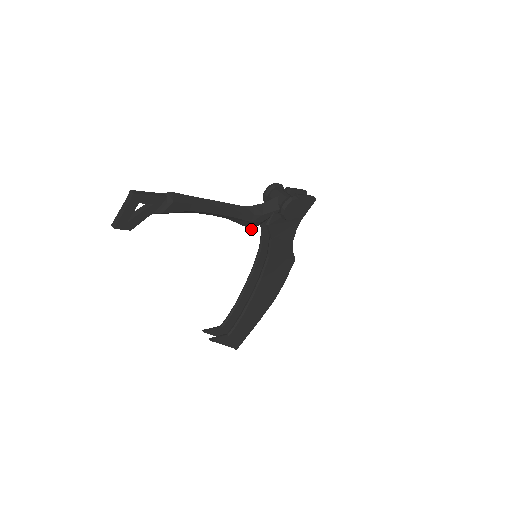
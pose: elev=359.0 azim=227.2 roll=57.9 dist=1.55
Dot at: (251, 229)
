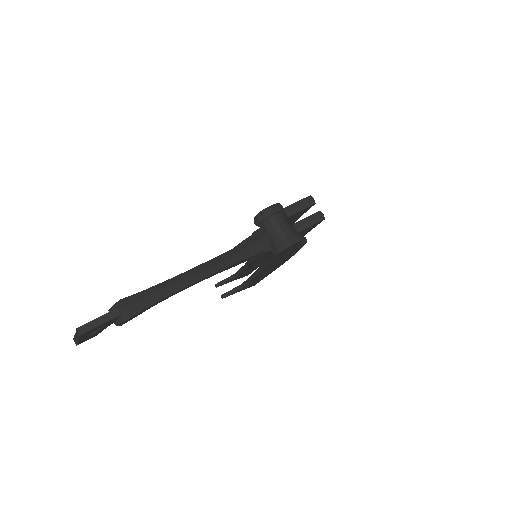
Dot at: occluded
